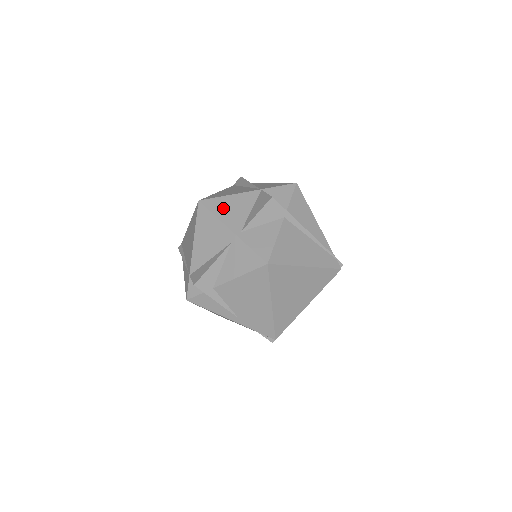
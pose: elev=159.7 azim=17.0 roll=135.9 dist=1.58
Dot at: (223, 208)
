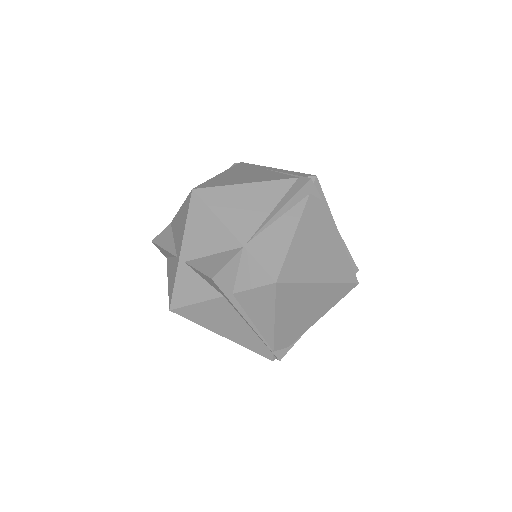
Dot at: (198, 223)
